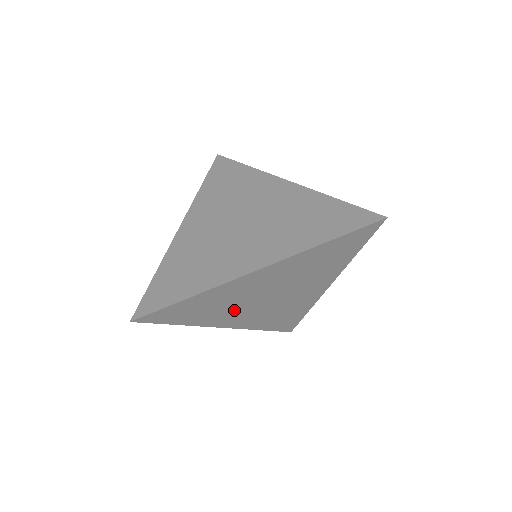
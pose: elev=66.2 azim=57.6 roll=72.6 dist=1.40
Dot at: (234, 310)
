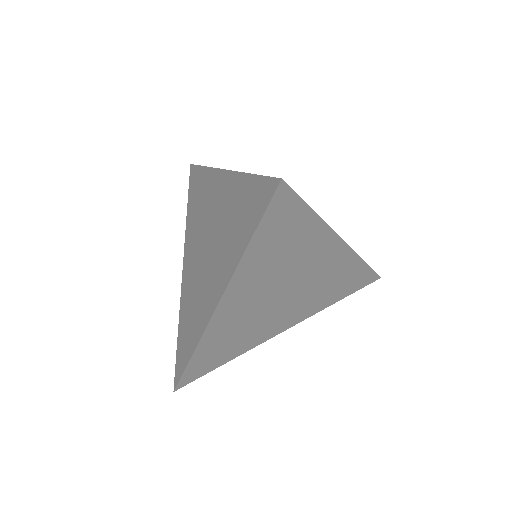
Dot at: (265, 281)
